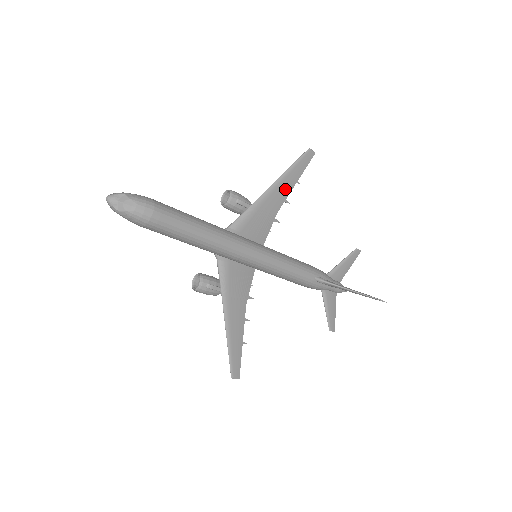
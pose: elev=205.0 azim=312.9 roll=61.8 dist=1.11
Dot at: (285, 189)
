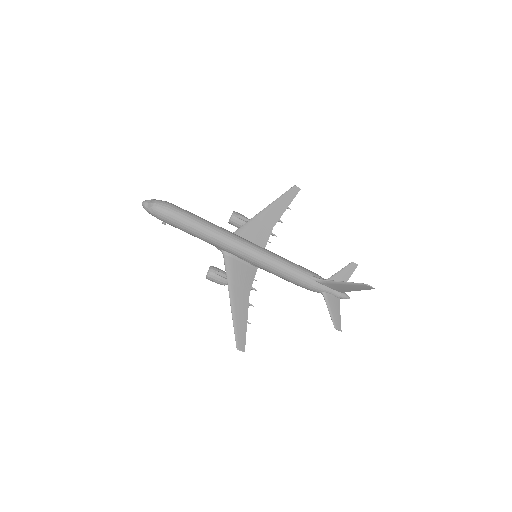
Dot at: (277, 211)
